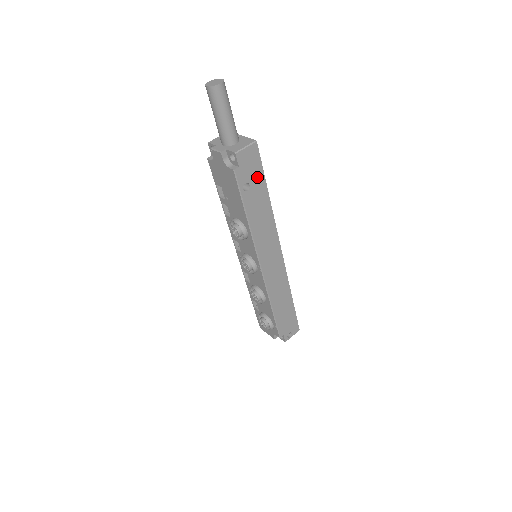
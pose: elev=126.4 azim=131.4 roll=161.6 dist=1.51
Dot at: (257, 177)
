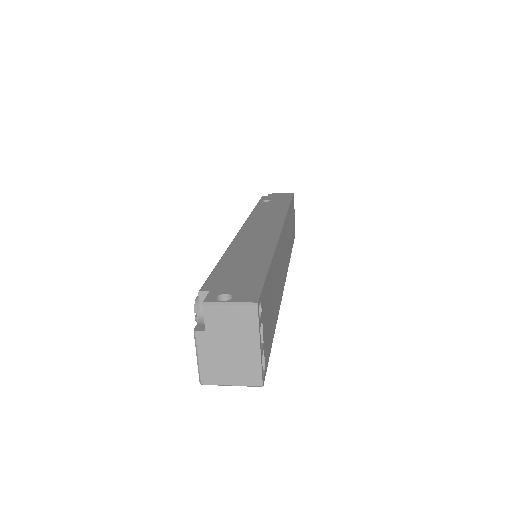
Dot at: (283, 200)
